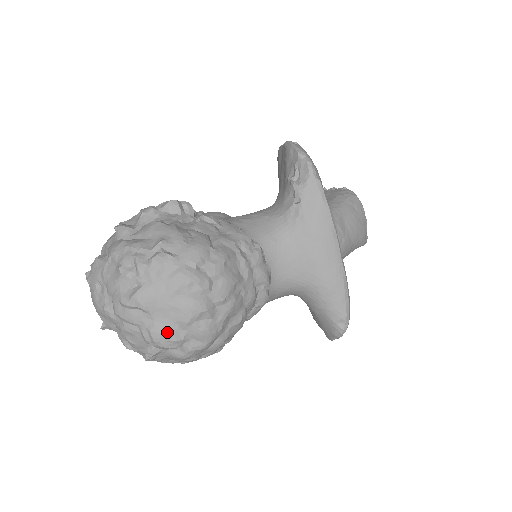
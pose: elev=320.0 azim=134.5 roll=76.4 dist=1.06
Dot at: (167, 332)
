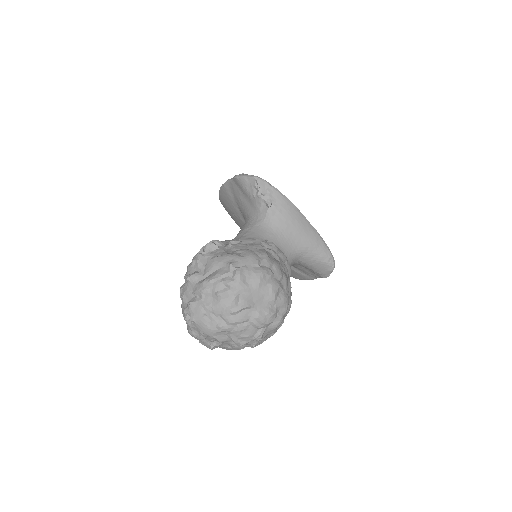
Dot at: (267, 312)
